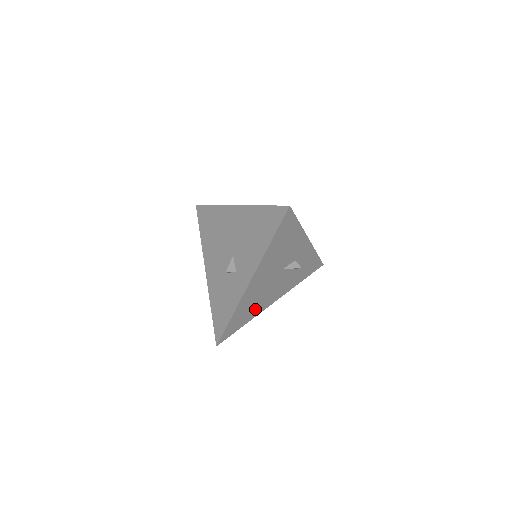
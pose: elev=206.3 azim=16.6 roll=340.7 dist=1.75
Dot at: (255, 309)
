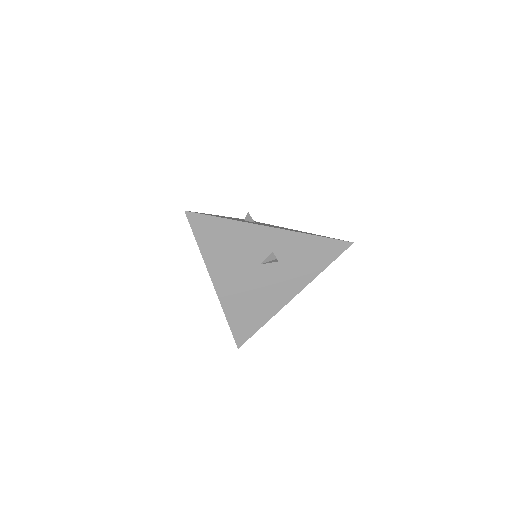
Dot at: (262, 309)
